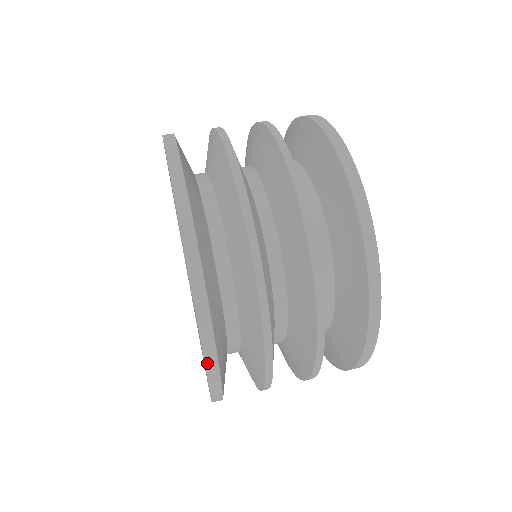
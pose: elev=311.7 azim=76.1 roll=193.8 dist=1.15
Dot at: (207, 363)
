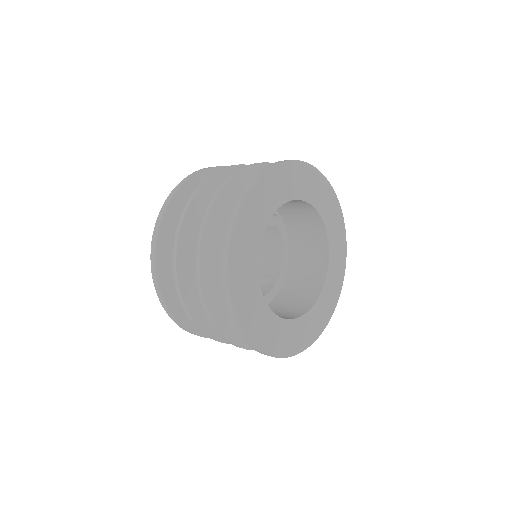
Dot at: (155, 287)
